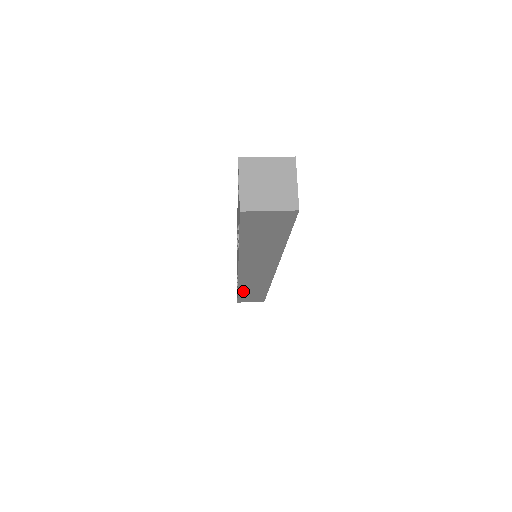
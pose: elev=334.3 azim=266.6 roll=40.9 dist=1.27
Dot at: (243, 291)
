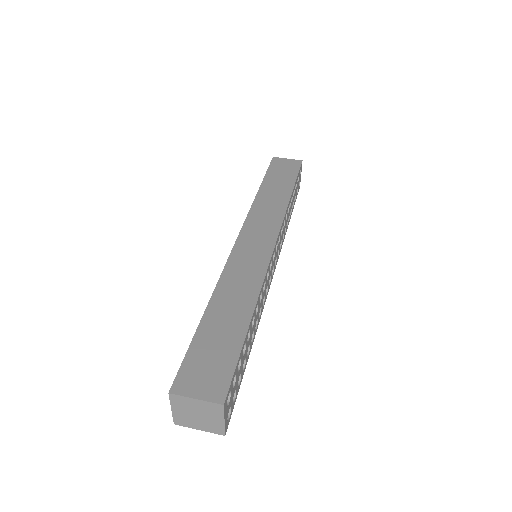
Dot at: occluded
